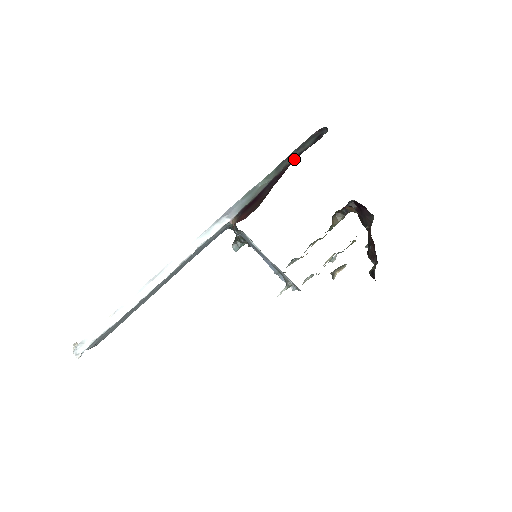
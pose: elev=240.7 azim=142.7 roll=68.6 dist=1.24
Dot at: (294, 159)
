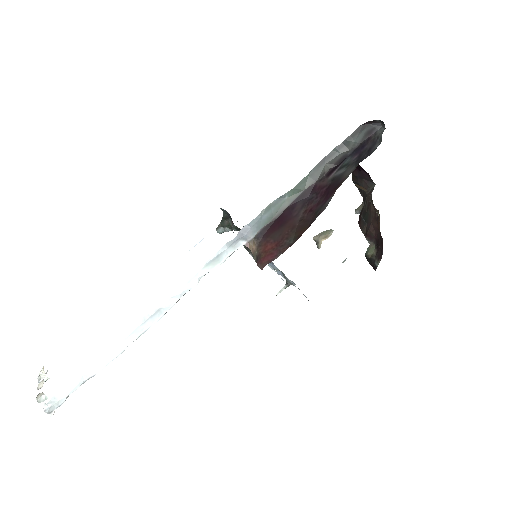
Dot at: (336, 165)
